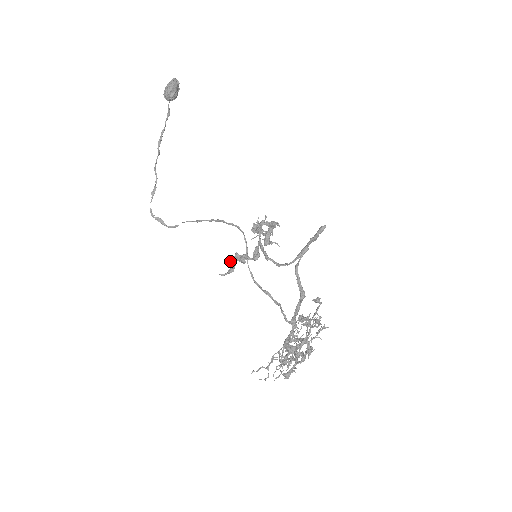
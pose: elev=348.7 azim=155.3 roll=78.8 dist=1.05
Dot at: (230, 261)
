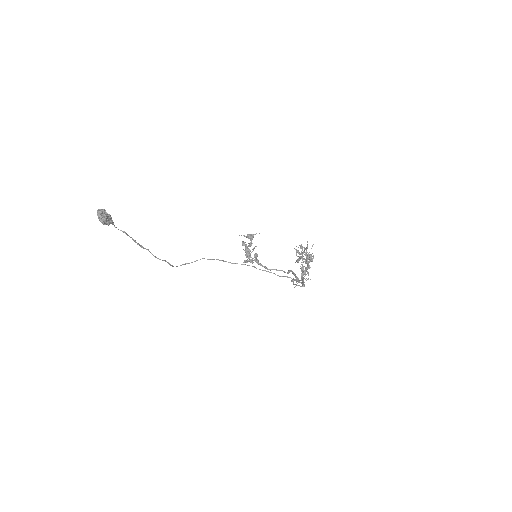
Dot at: occluded
